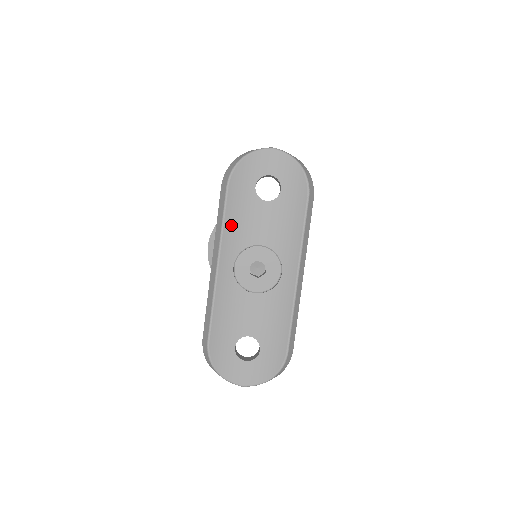
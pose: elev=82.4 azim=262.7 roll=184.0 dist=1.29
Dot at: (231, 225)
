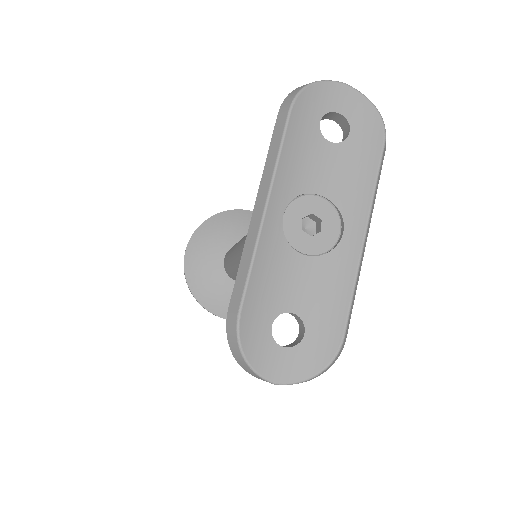
Dot at: (287, 161)
